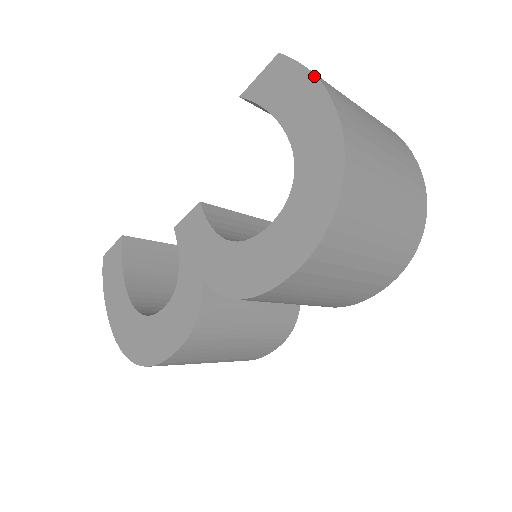
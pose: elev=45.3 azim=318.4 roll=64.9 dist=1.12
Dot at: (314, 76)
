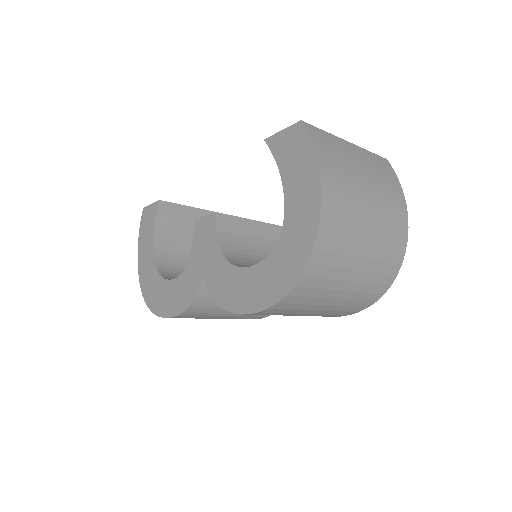
Dot at: (317, 163)
